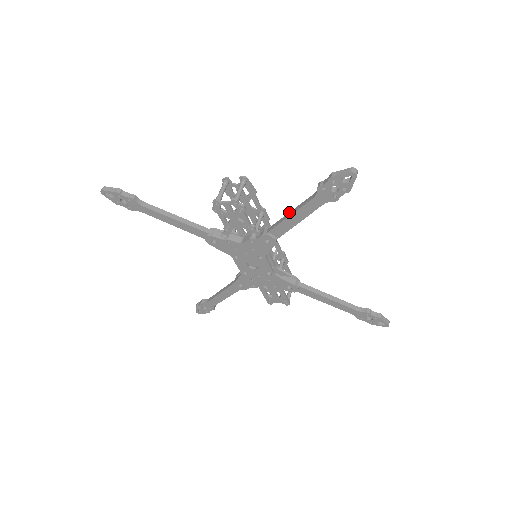
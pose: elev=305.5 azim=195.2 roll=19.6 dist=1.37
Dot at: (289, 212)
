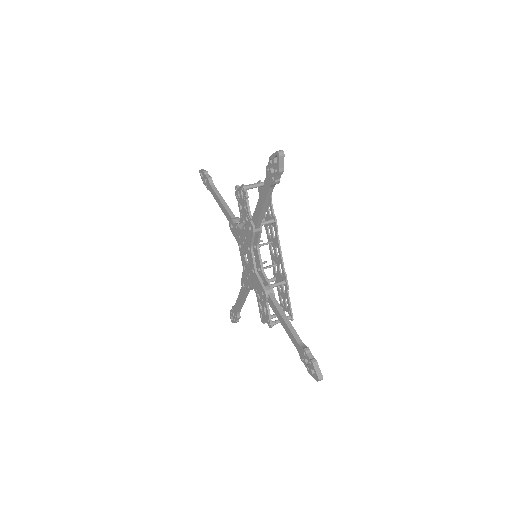
Dot at: occluded
